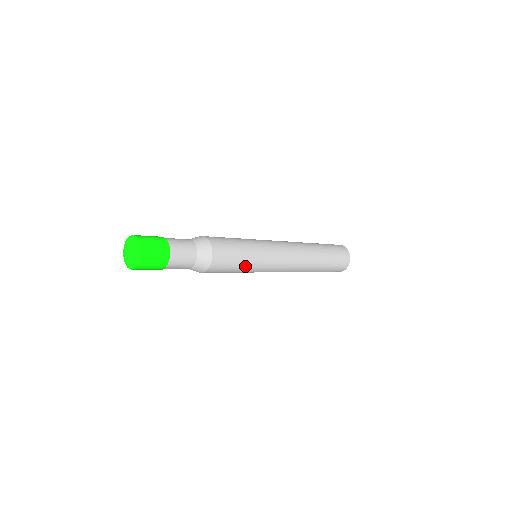
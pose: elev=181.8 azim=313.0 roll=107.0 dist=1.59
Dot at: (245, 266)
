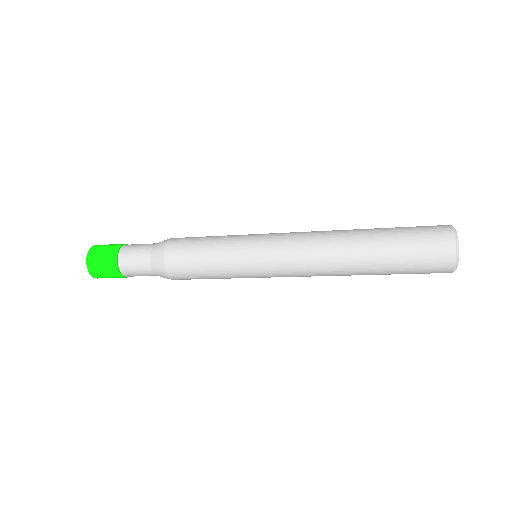
Dot at: (223, 278)
